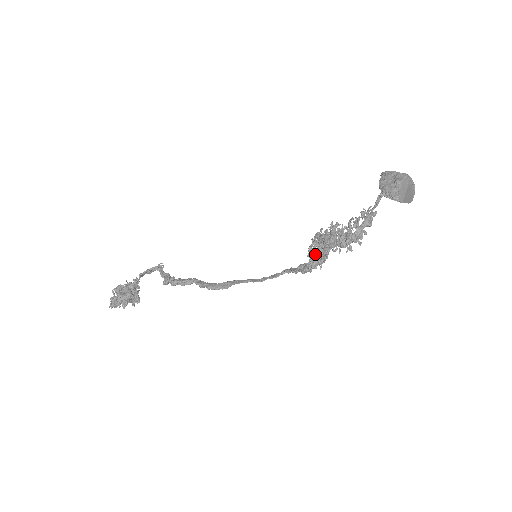
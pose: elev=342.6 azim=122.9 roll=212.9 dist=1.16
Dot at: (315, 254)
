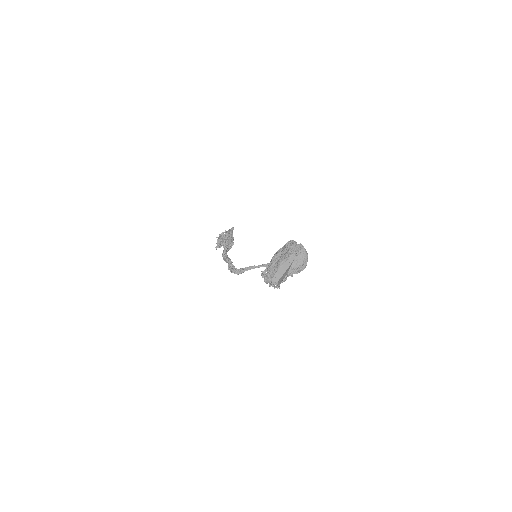
Dot at: occluded
